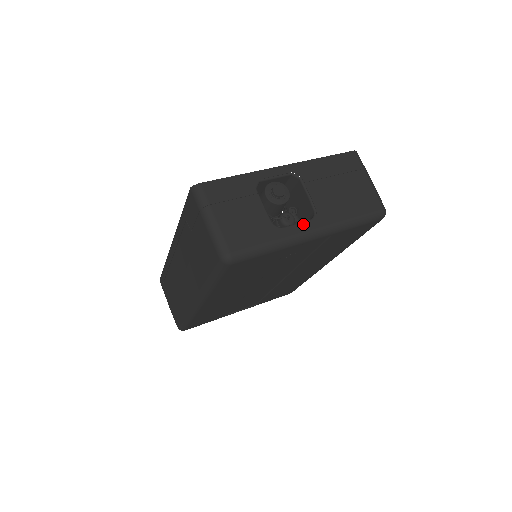
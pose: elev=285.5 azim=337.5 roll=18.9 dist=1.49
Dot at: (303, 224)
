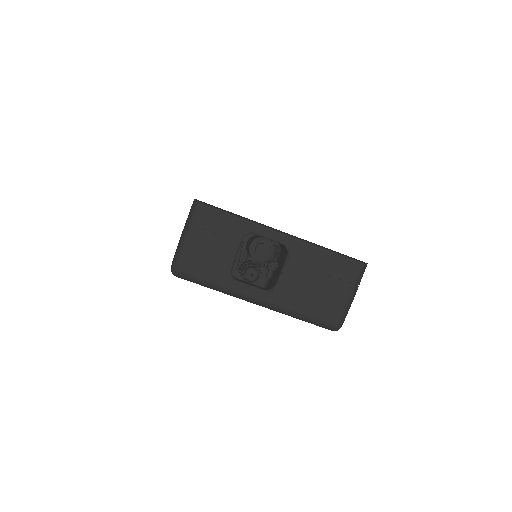
Dot at: (255, 289)
